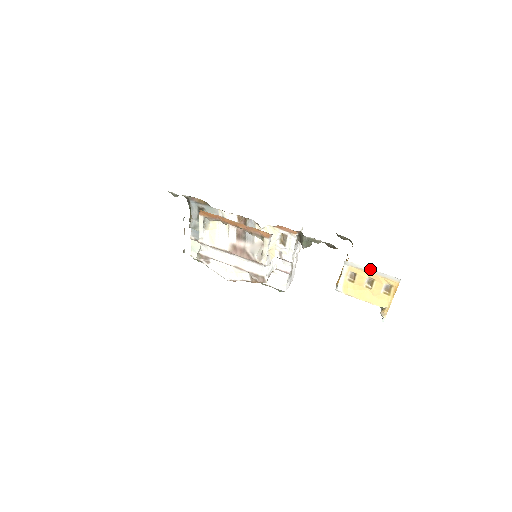
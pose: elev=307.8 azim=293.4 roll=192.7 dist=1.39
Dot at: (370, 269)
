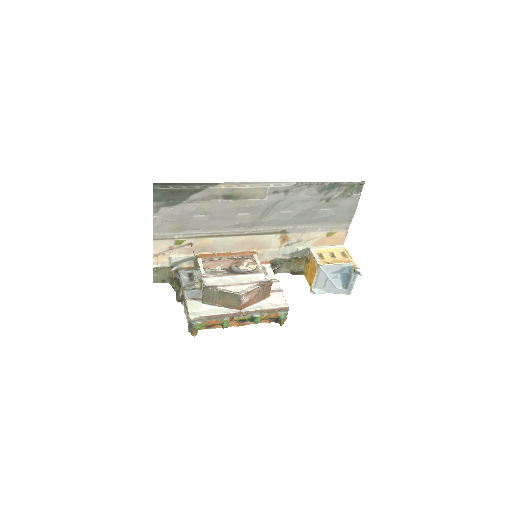
Dot at: (325, 247)
